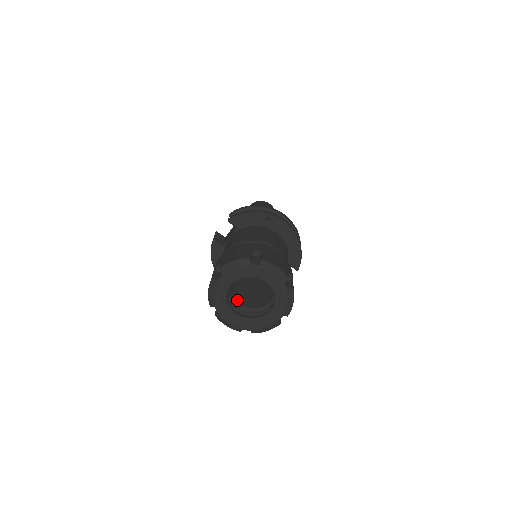
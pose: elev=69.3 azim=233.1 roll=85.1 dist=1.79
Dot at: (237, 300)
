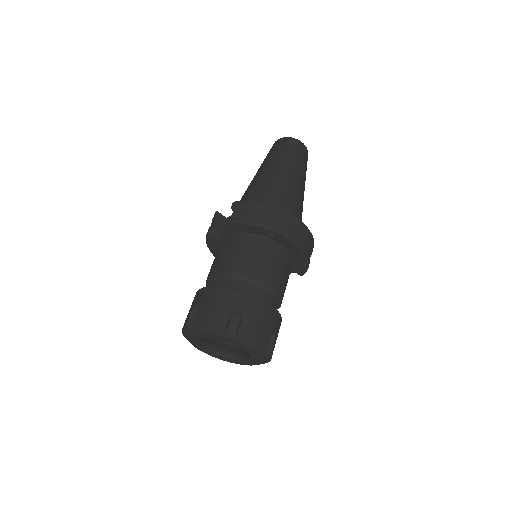
Dot at: occluded
